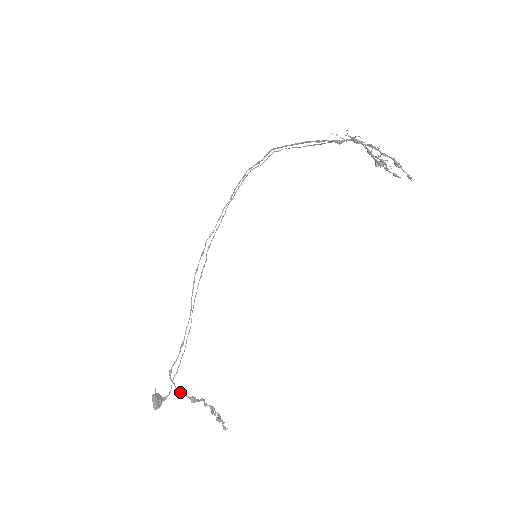
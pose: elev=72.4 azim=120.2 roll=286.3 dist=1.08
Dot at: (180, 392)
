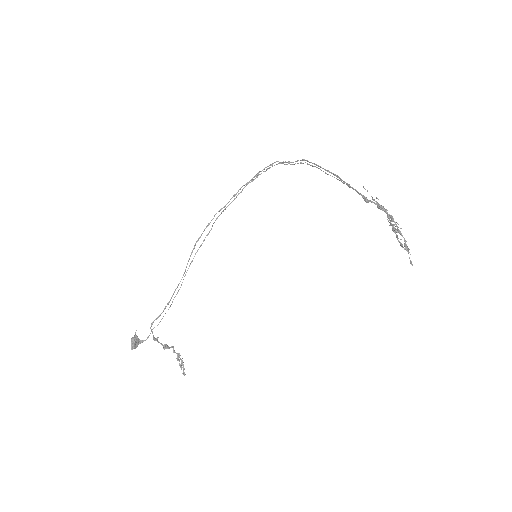
Dot at: (156, 340)
